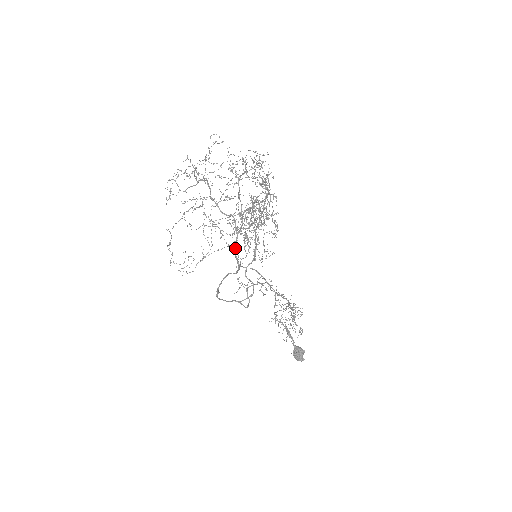
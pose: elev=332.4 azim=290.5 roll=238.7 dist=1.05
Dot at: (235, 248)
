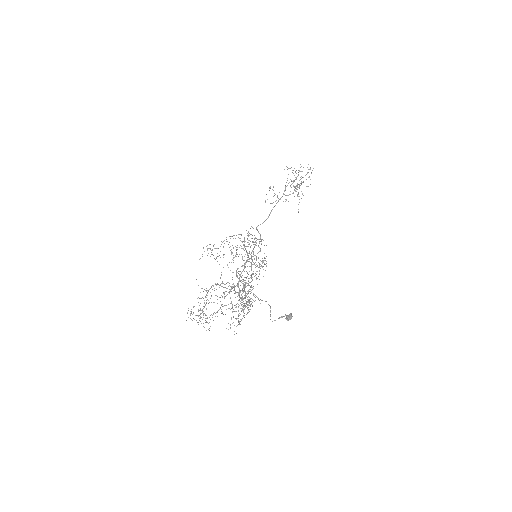
Dot at: occluded
